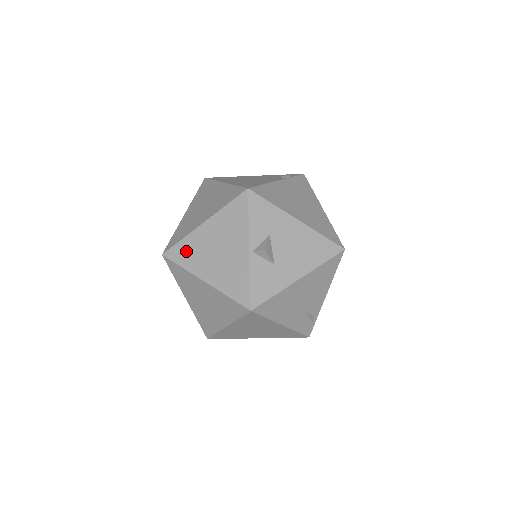
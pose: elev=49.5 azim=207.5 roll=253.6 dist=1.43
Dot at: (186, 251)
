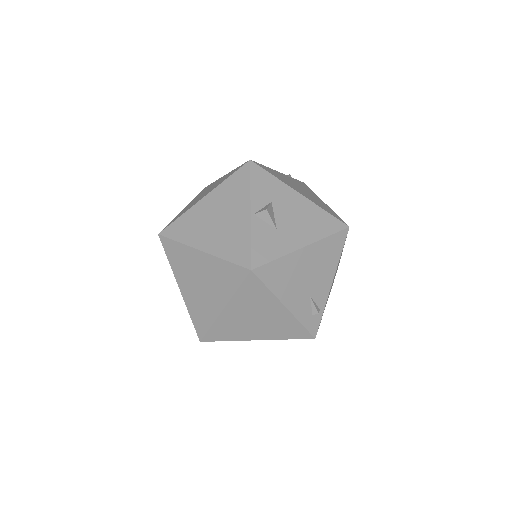
Dot at: (184, 226)
